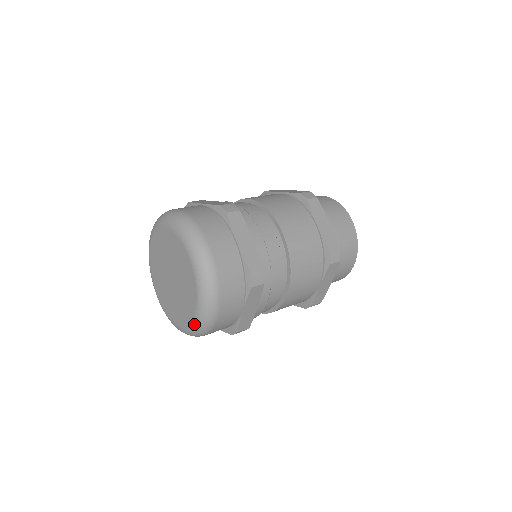
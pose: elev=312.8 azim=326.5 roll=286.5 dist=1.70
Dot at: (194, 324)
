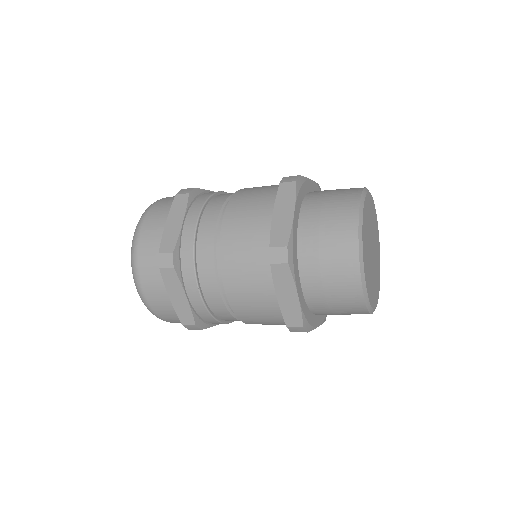
Dot at: occluded
